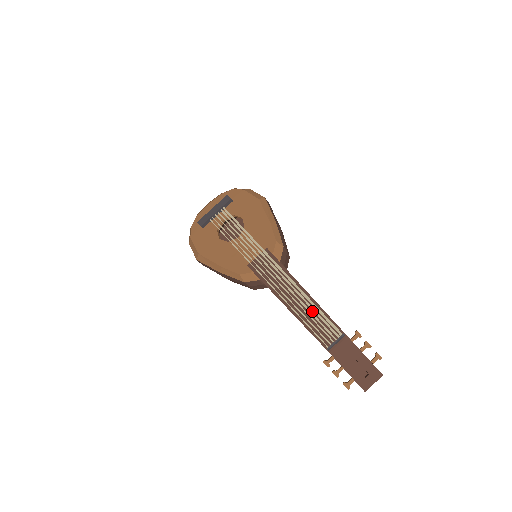
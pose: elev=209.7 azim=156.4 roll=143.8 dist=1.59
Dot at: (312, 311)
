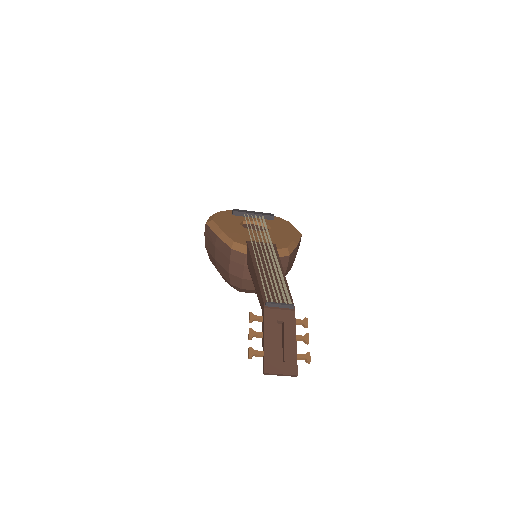
Dot at: (277, 282)
